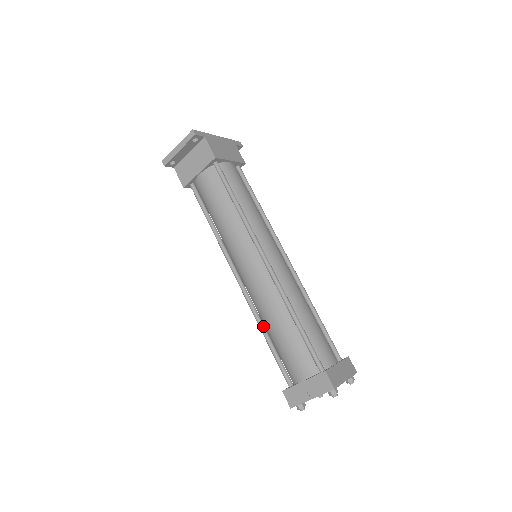
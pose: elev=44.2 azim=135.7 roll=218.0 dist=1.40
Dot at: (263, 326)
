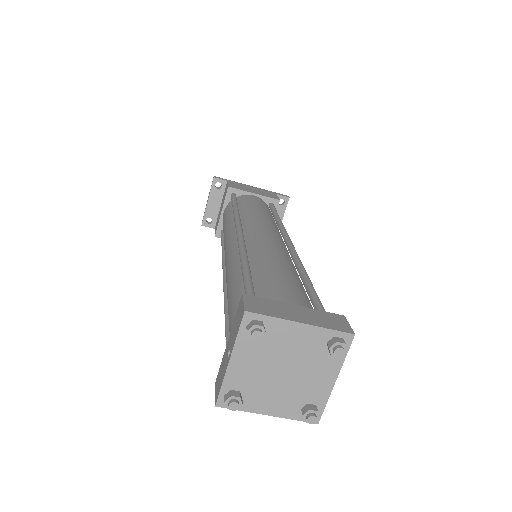
Dot at: occluded
